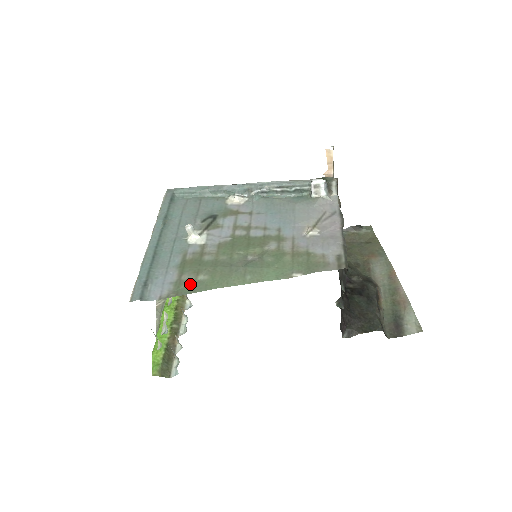
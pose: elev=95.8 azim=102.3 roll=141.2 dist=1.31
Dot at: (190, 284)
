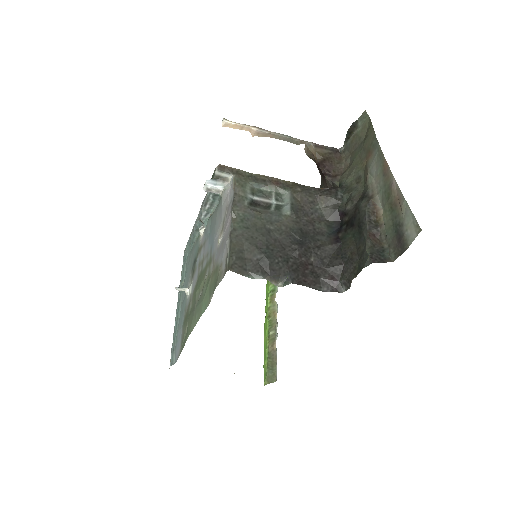
Dot at: (184, 339)
